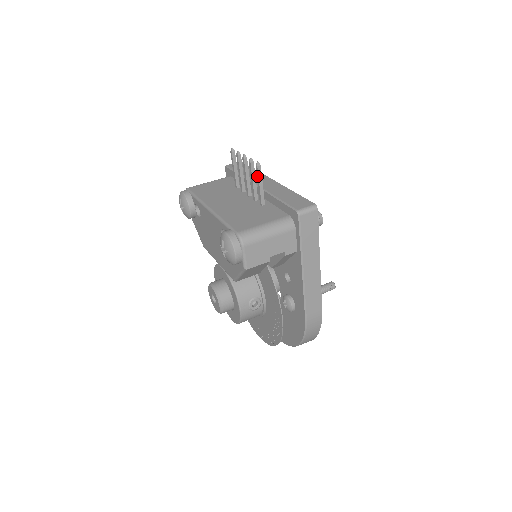
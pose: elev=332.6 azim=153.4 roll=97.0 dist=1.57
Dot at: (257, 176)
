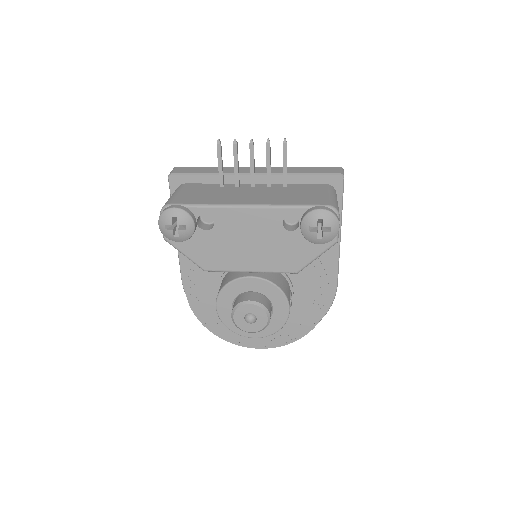
Dot at: (284, 155)
